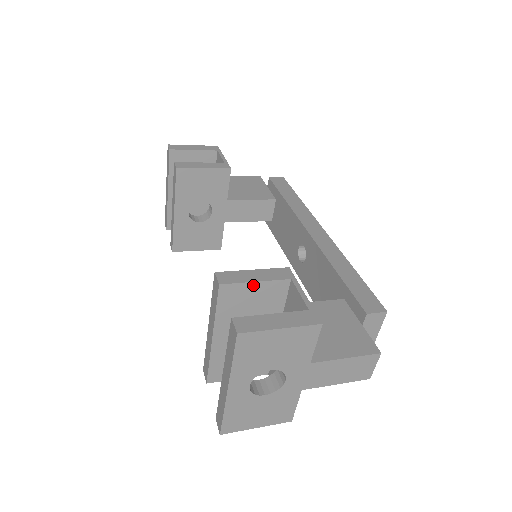
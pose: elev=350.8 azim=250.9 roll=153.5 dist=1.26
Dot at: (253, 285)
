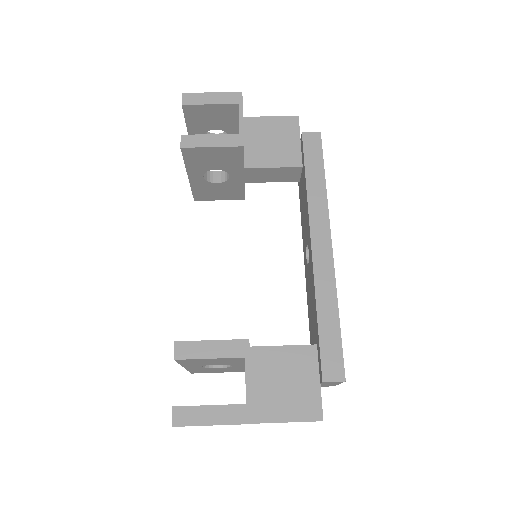
Dot at: (207, 359)
